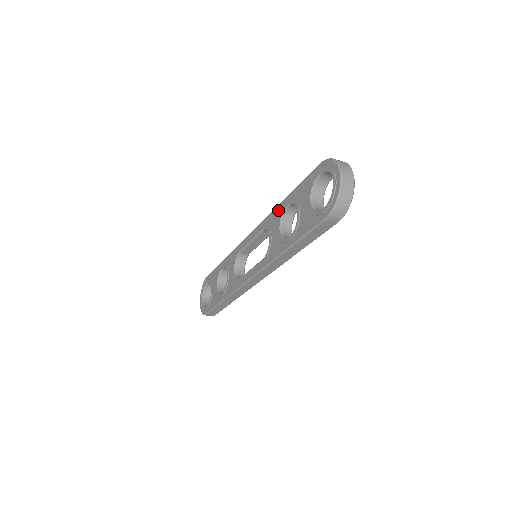
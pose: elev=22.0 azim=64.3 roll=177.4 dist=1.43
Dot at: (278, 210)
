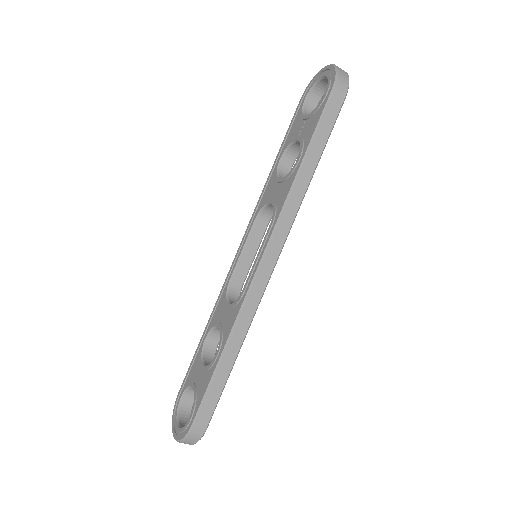
Dot at: (269, 180)
